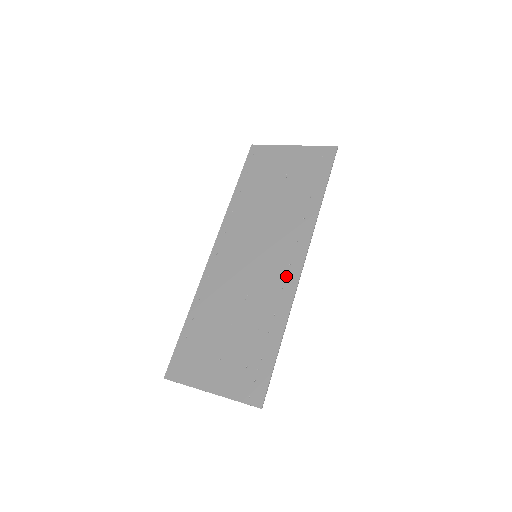
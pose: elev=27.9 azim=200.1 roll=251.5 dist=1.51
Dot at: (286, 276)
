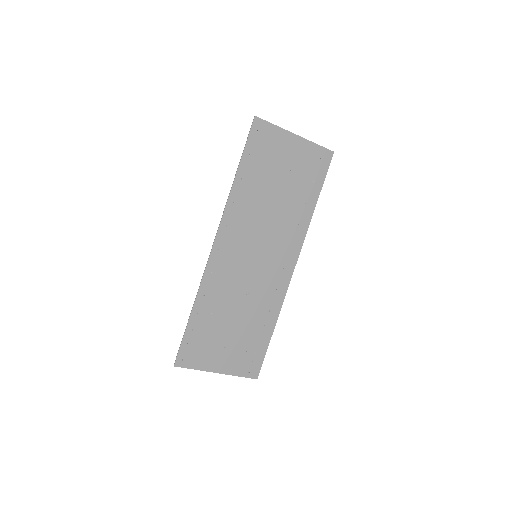
Dot at: (281, 278)
